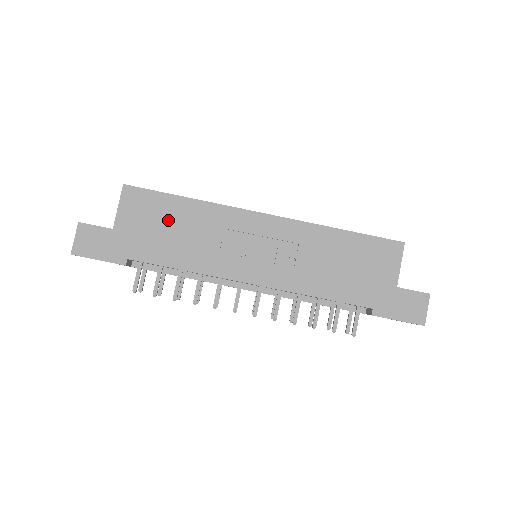
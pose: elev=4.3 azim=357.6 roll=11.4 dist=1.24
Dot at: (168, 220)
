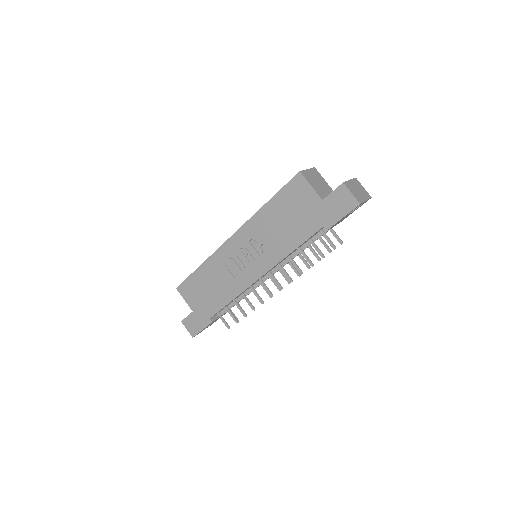
Dot at: (204, 285)
